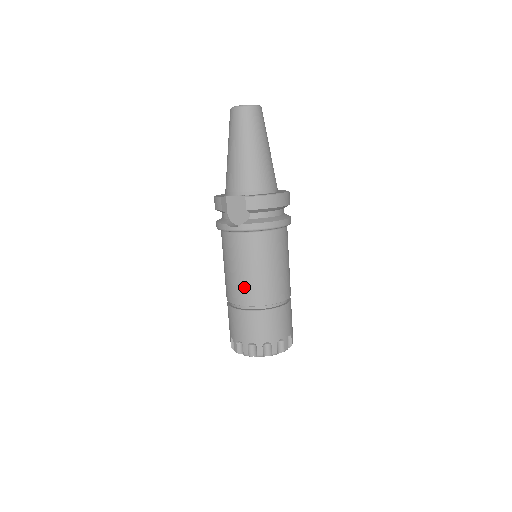
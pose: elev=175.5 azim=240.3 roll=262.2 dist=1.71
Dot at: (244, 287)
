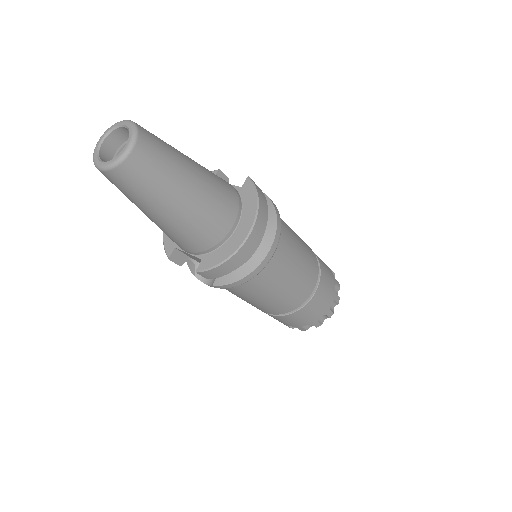
Dot at: (255, 306)
